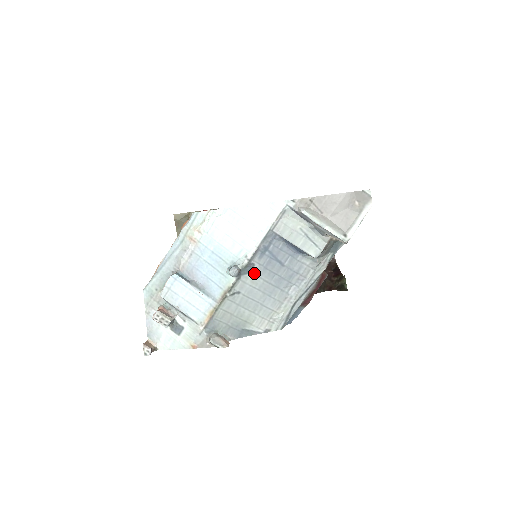
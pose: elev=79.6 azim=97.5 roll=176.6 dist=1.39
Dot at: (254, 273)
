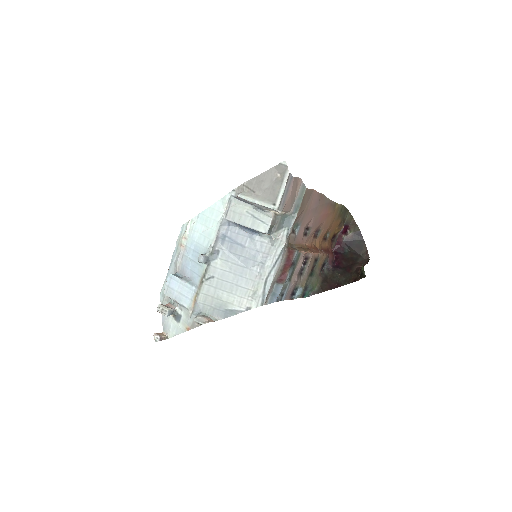
Dot at: (221, 258)
